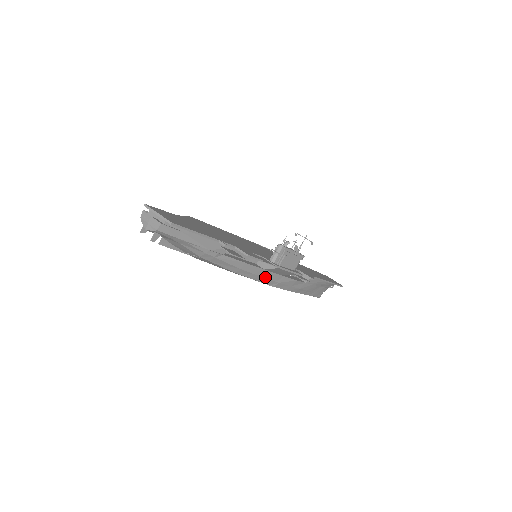
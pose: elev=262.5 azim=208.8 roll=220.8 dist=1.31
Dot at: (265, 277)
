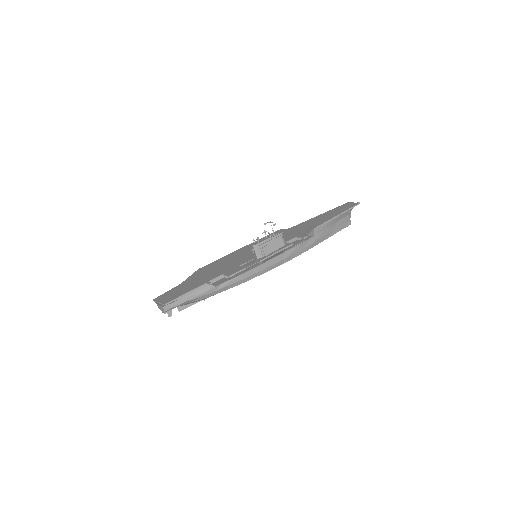
Dot at: (270, 266)
